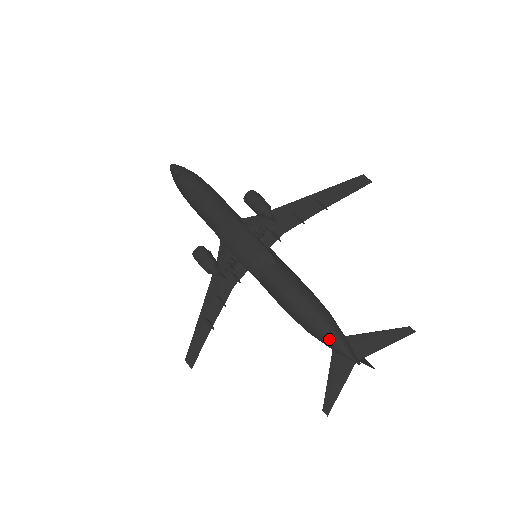
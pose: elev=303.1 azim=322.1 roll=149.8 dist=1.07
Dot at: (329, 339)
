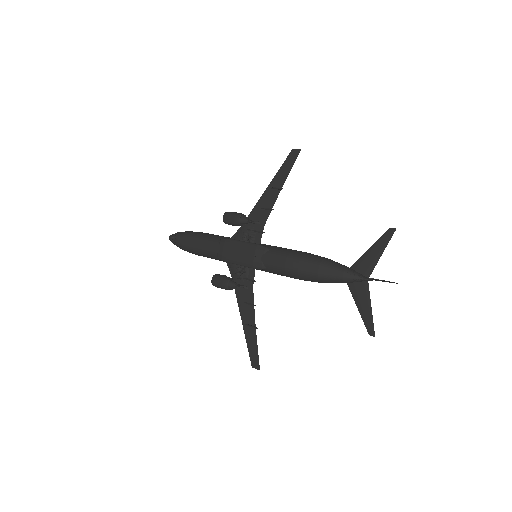
Dot at: (336, 276)
